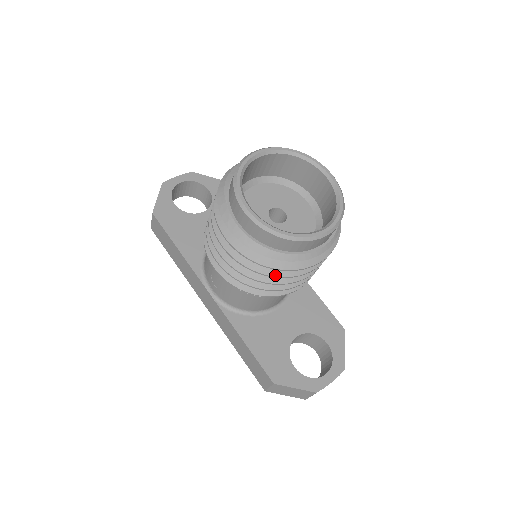
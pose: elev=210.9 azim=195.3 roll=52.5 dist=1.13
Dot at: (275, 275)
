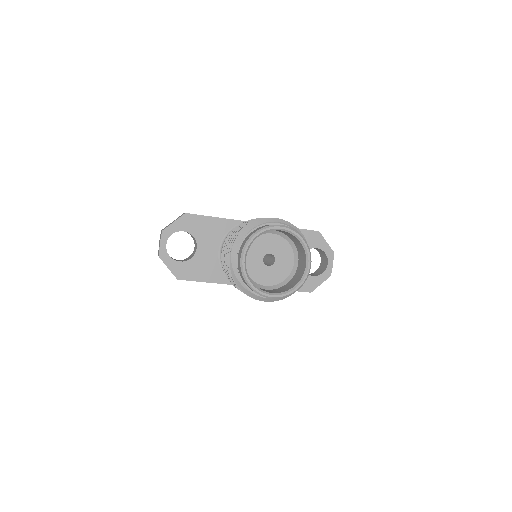
Dot at: occluded
